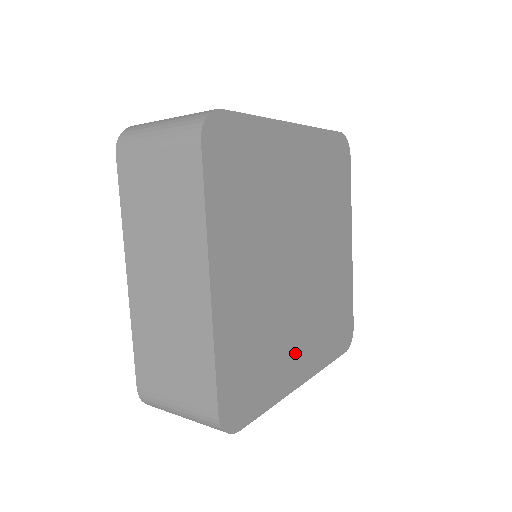
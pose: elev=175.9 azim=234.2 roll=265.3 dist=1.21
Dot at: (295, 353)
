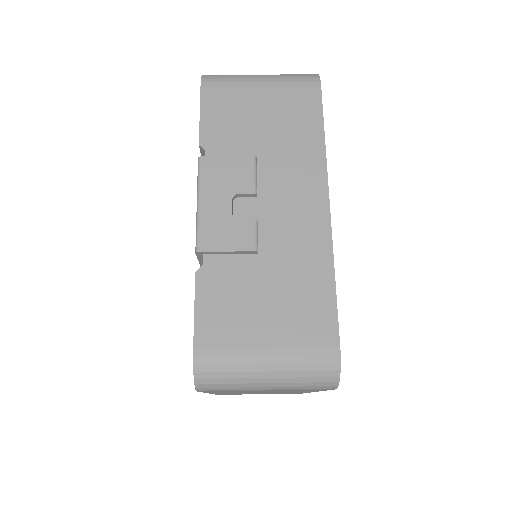
Dot at: occluded
